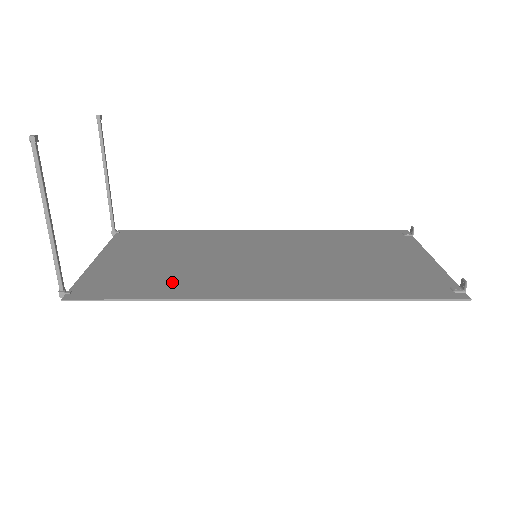
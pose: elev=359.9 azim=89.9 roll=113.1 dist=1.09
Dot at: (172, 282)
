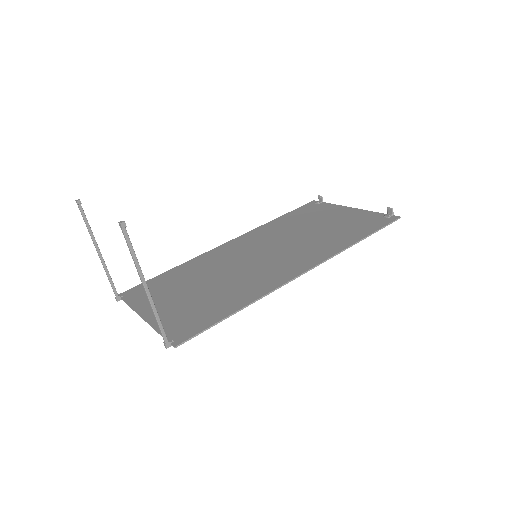
Dot at: (230, 297)
